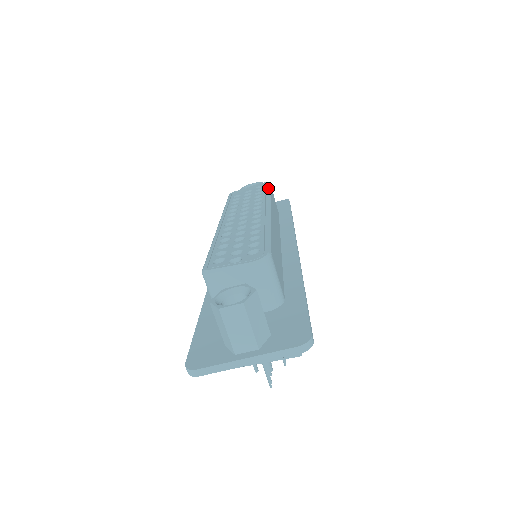
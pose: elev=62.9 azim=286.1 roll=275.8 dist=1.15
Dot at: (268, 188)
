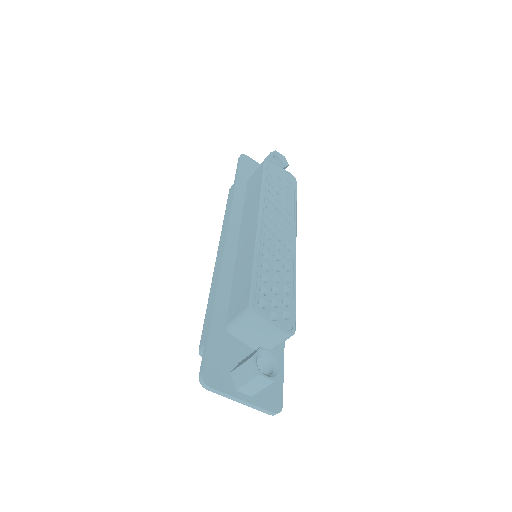
Dot at: occluded
